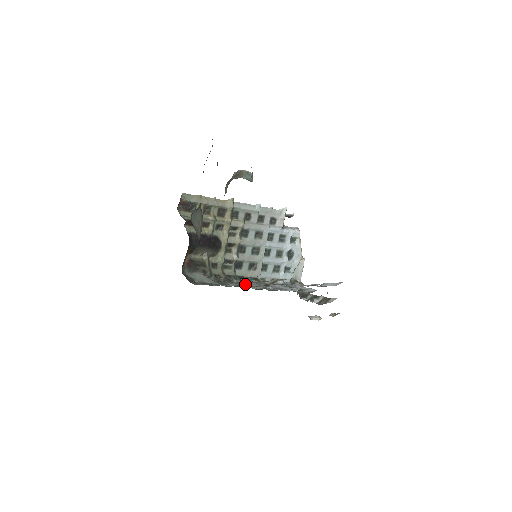
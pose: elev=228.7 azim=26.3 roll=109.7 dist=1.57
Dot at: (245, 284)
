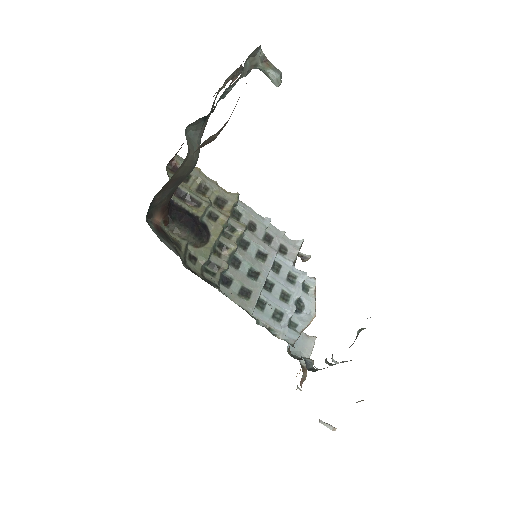
Dot at: (231, 293)
